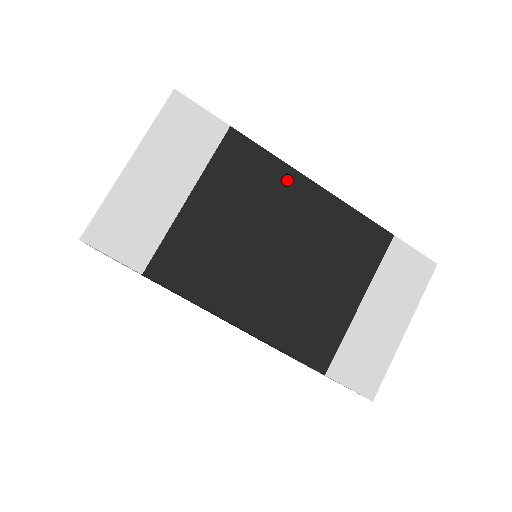
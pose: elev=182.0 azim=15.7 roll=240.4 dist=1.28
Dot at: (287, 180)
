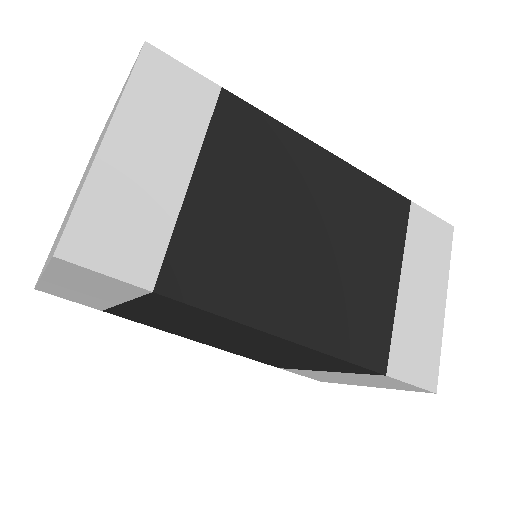
Dot at: (297, 149)
